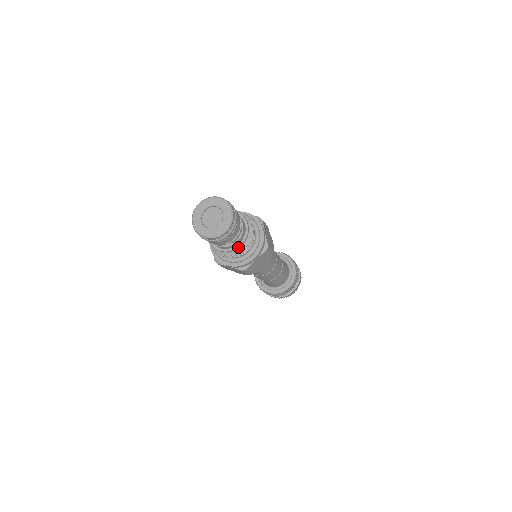
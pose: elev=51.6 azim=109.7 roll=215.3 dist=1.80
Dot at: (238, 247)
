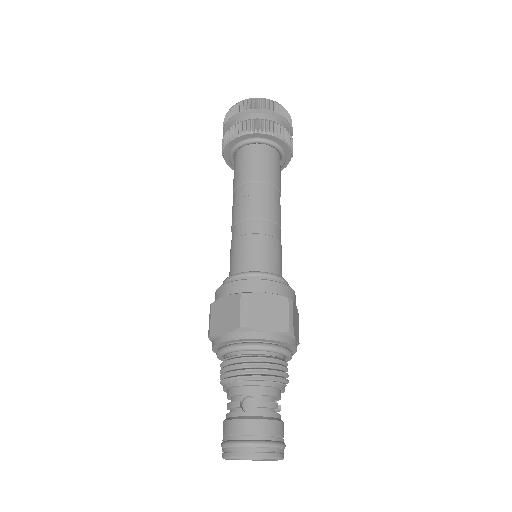
Dot at: occluded
